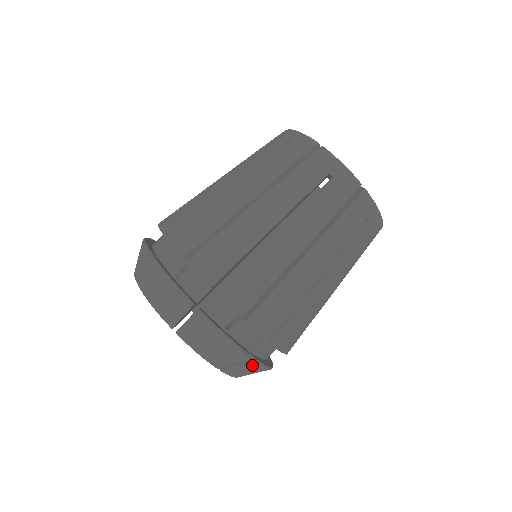
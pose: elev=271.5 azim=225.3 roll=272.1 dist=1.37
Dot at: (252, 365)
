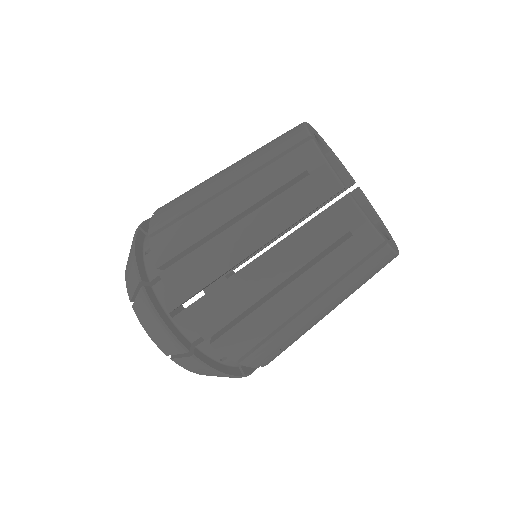
Dot at: occluded
